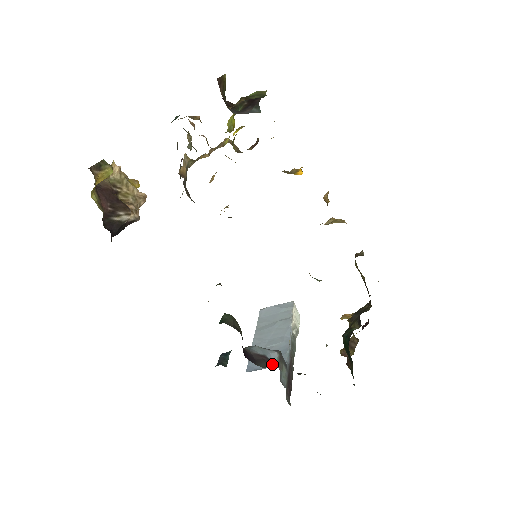
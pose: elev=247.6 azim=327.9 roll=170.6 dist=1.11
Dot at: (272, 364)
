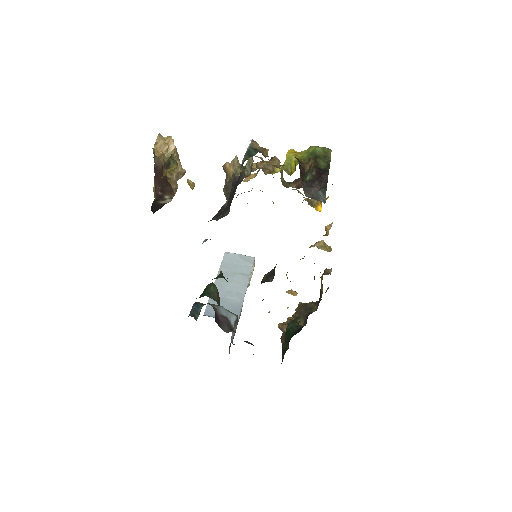
Dot at: (231, 328)
